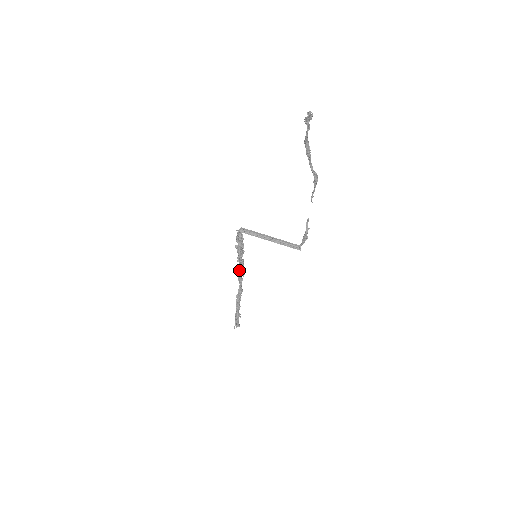
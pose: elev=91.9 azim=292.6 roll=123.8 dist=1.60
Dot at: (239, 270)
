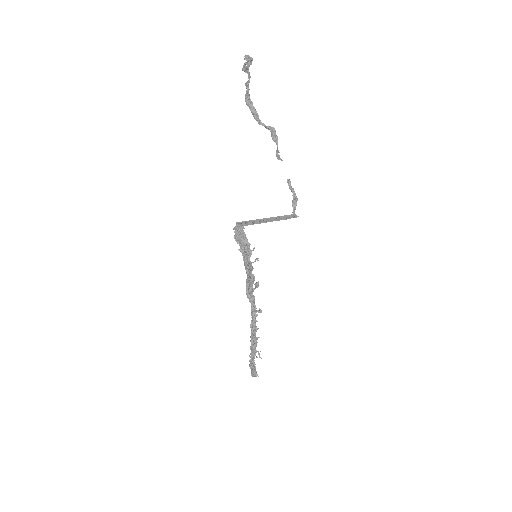
Dot at: (250, 283)
